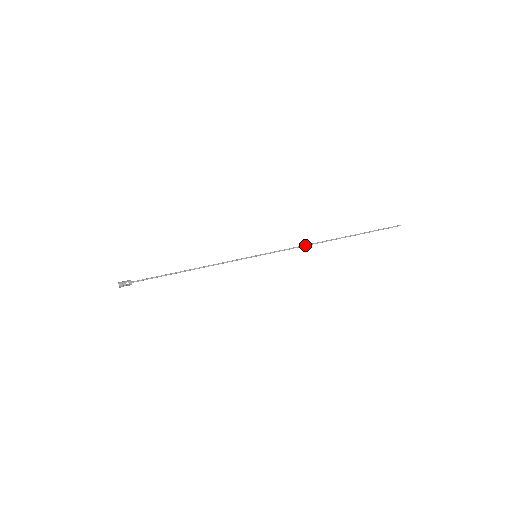
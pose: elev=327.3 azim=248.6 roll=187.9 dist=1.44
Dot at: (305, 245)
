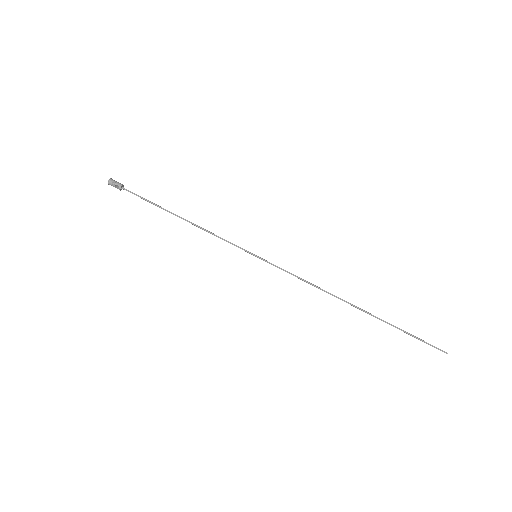
Dot at: (316, 286)
